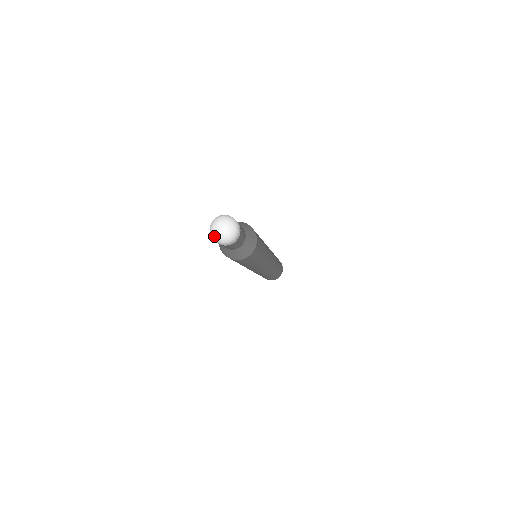
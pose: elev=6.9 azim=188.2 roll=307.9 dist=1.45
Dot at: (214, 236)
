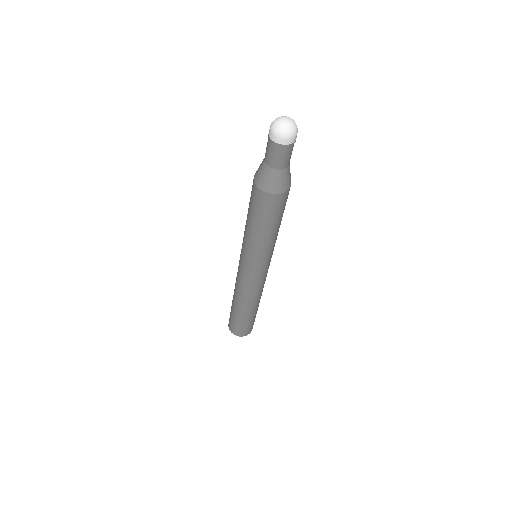
Dot at: (276, 125)
